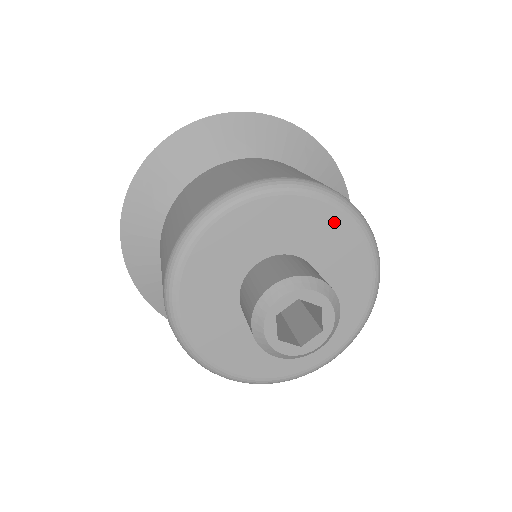
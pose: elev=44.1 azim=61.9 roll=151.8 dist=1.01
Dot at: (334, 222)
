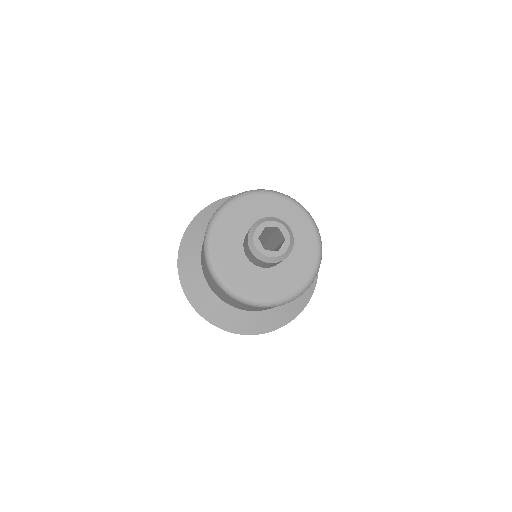
Dot at: (275, 202)
